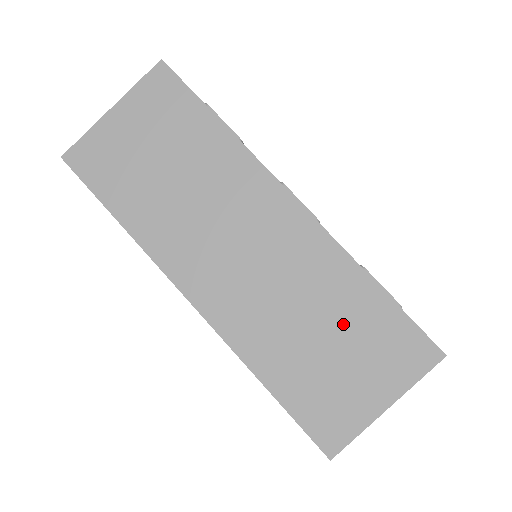
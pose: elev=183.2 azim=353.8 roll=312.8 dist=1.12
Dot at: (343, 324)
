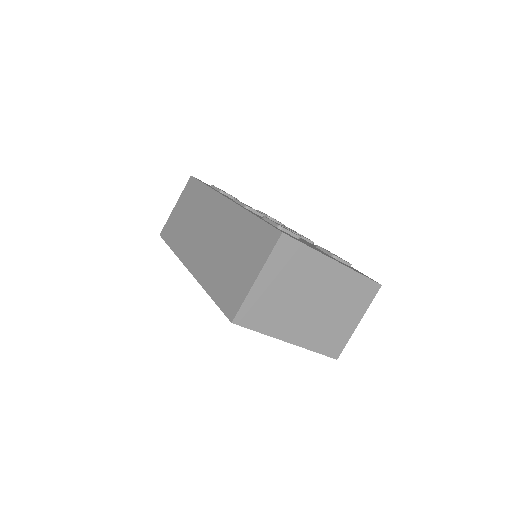
Dot at: (240, 244)
